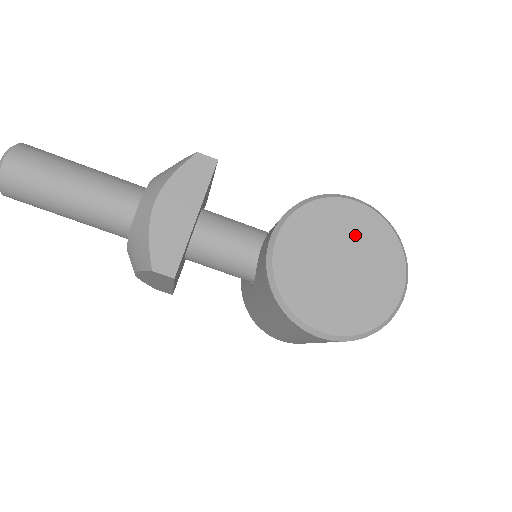
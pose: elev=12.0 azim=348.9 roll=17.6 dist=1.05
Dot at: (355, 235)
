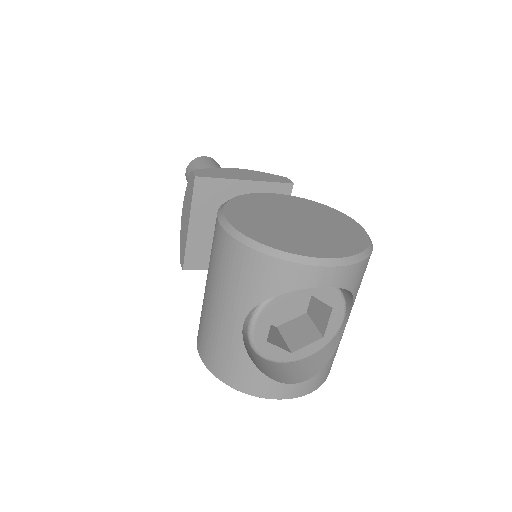
Dot at: (331, 225)
